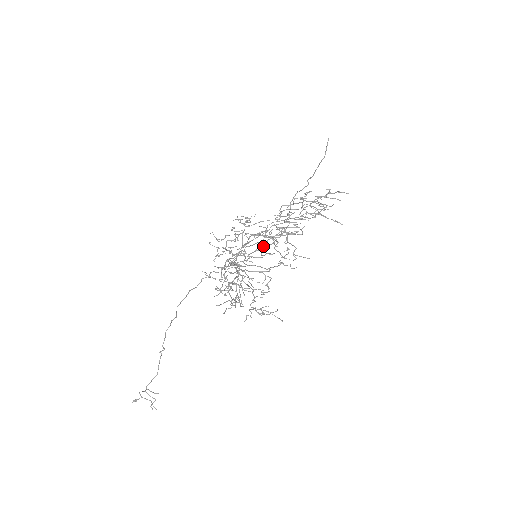
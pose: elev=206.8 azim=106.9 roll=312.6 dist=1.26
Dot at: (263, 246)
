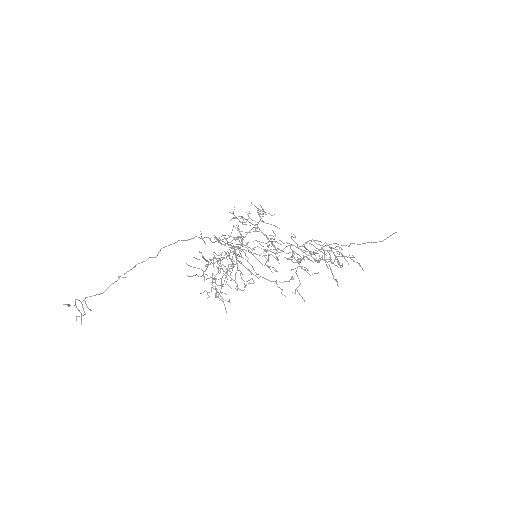
Dot at: (266, 251)
